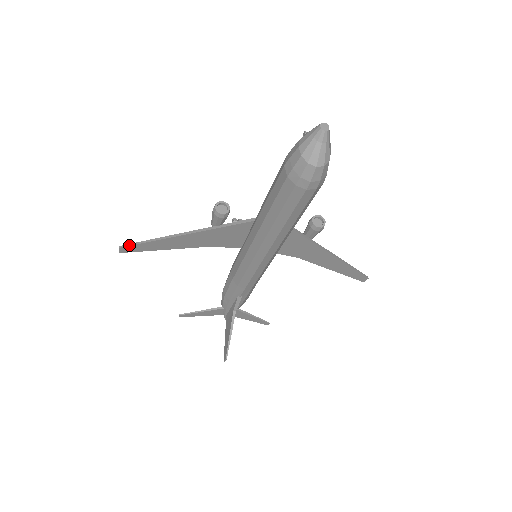
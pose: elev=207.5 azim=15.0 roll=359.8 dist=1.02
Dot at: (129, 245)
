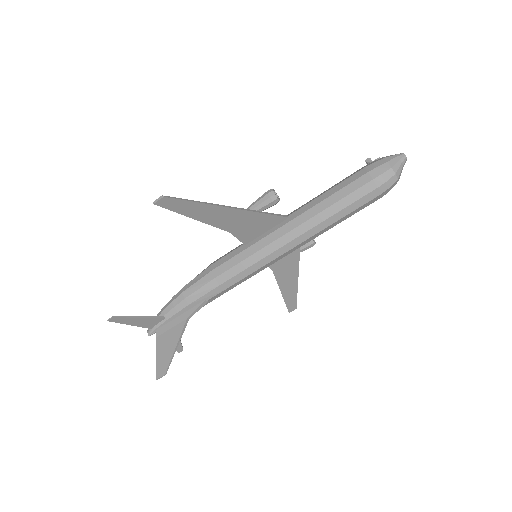
Dot at: (175, 198)
